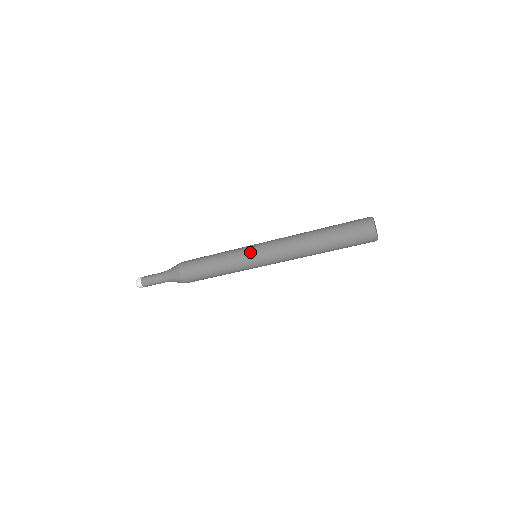
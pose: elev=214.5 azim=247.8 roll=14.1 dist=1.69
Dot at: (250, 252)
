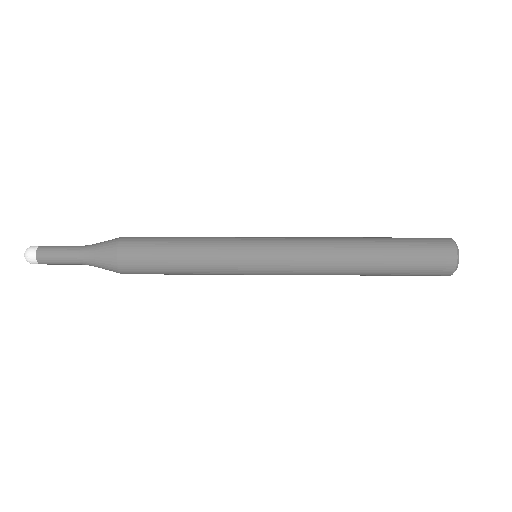
Dot at: (253, 267)
